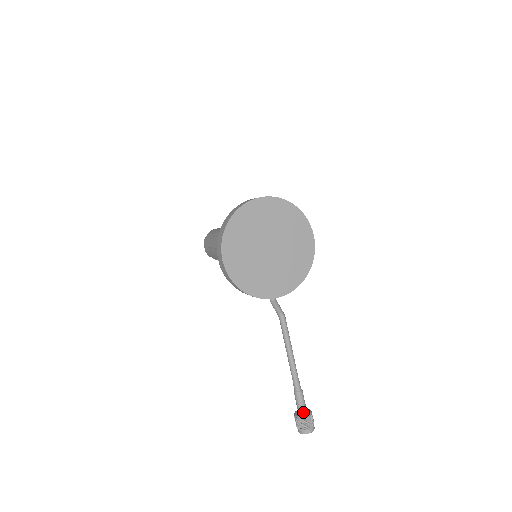
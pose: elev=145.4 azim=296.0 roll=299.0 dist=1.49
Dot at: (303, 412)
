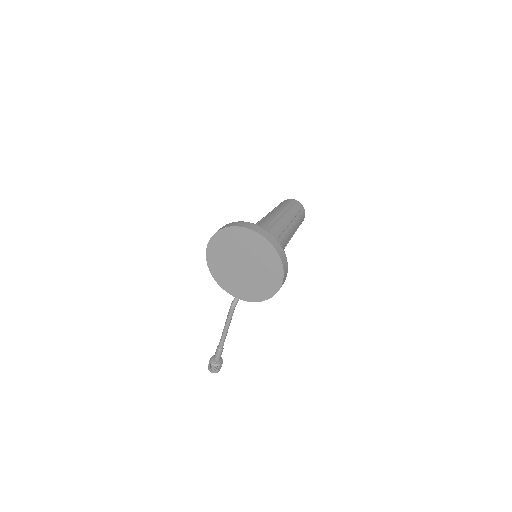
Dot at: (215, 360)
